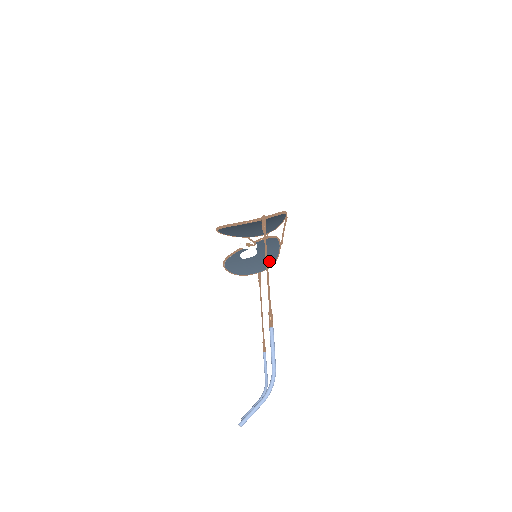
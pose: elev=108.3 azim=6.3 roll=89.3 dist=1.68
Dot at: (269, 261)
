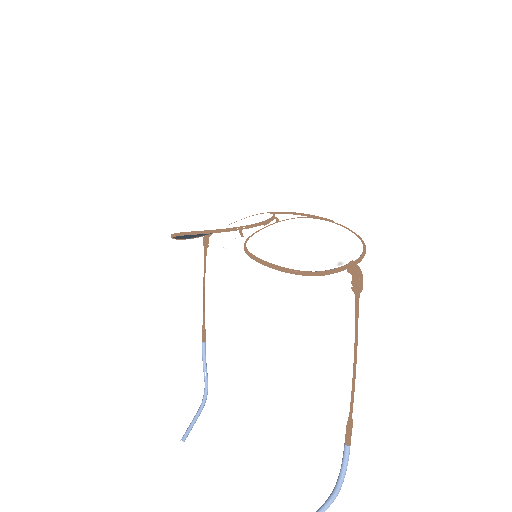
Dot at: occluded
